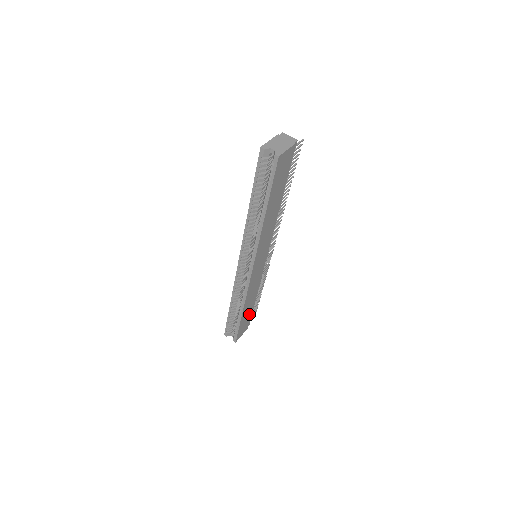
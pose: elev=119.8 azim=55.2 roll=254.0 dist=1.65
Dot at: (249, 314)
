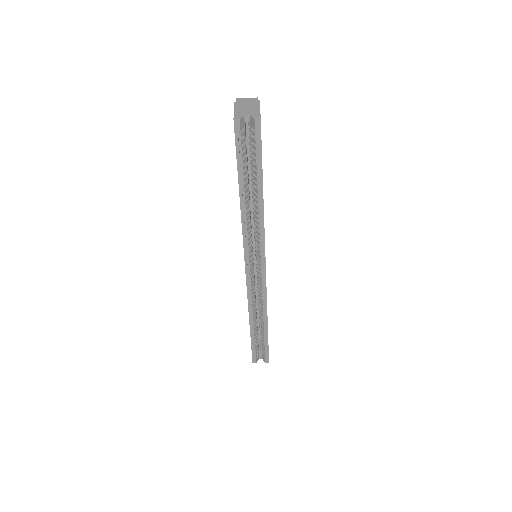
Dot at: occluded
